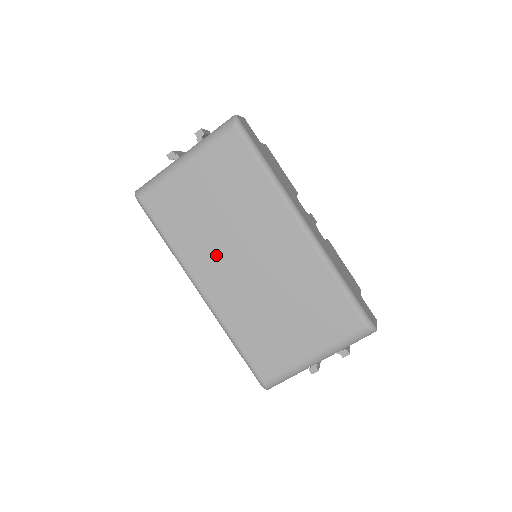
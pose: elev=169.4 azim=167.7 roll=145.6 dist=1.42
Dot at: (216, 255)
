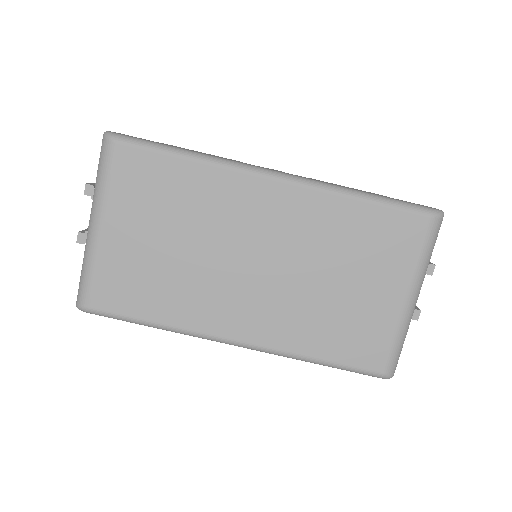
Dot at: (216, 290)
